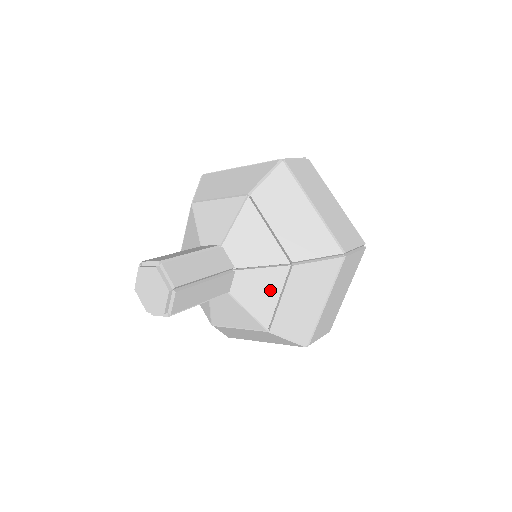
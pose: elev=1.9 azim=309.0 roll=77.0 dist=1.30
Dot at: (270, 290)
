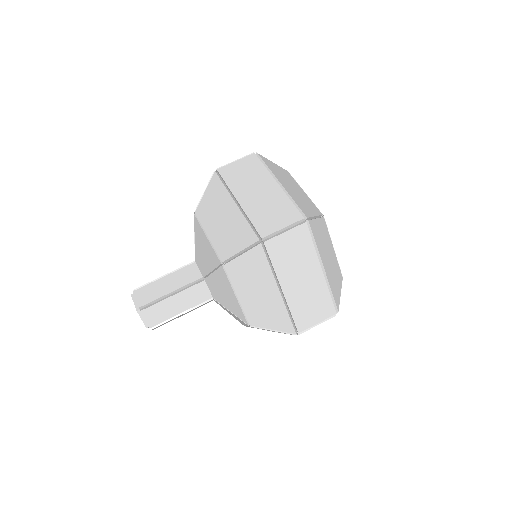
Dot at: (227, 290)
